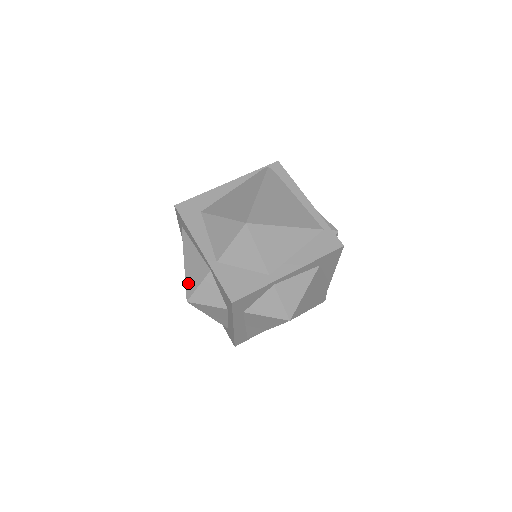
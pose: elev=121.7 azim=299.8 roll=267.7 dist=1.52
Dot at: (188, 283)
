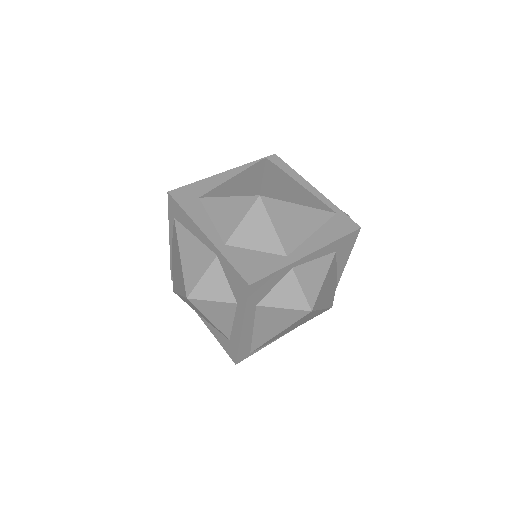
Dot at: (187, 277)
